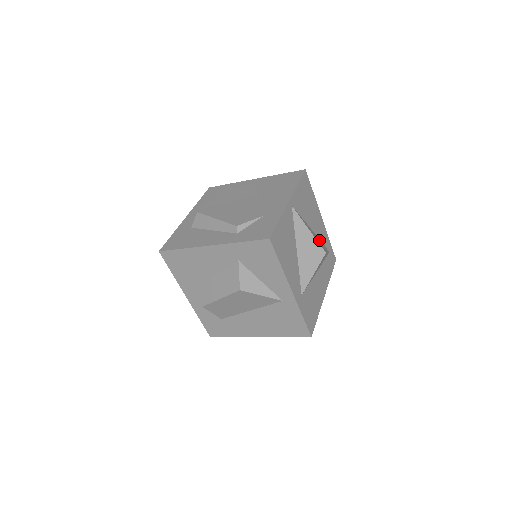
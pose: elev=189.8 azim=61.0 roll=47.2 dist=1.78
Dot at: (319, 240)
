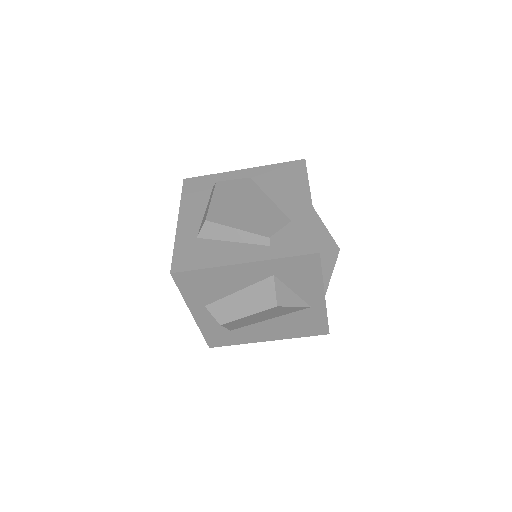
Dot at: occluded
